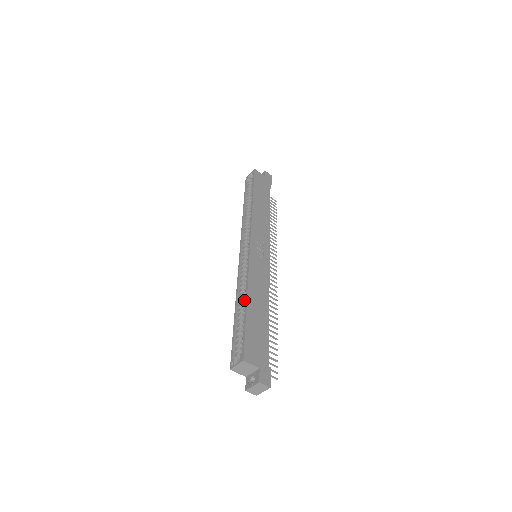
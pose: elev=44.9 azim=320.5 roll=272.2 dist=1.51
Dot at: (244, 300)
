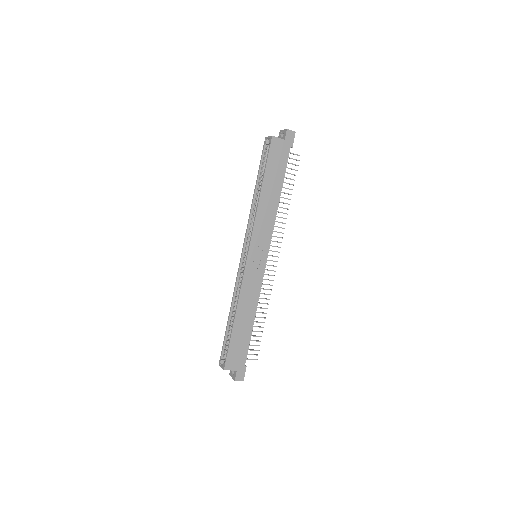
Dot at: occluded
